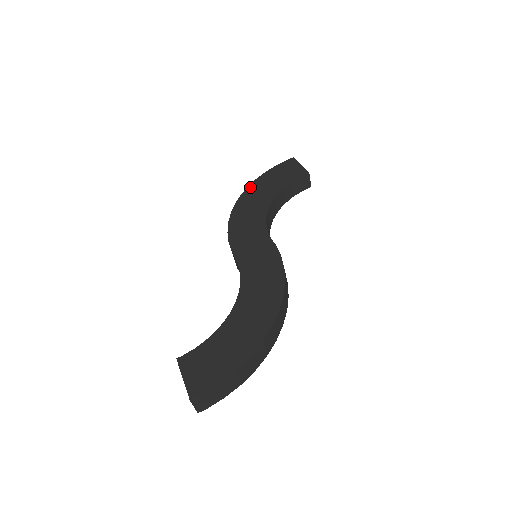
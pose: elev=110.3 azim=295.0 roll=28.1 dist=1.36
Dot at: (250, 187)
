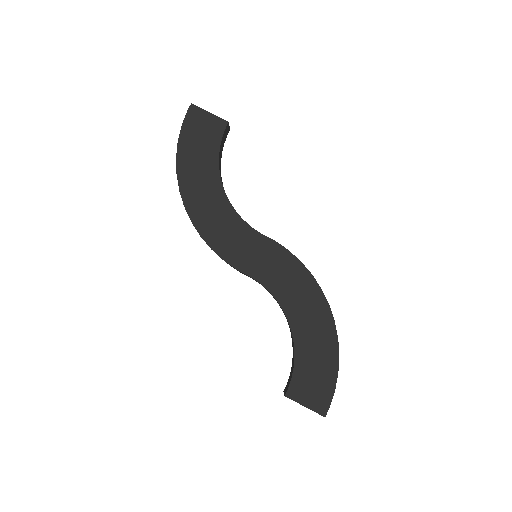
Dot at: (180, 175)
